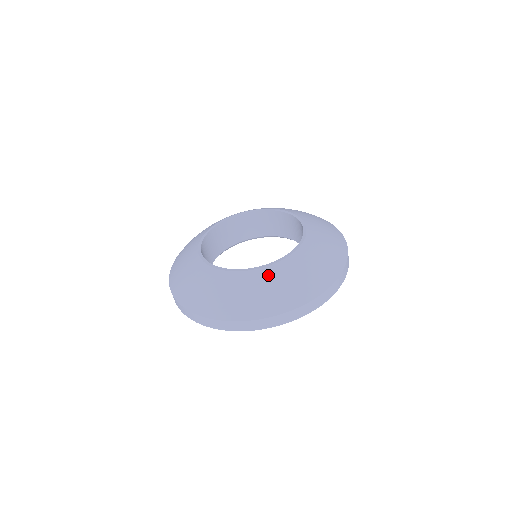
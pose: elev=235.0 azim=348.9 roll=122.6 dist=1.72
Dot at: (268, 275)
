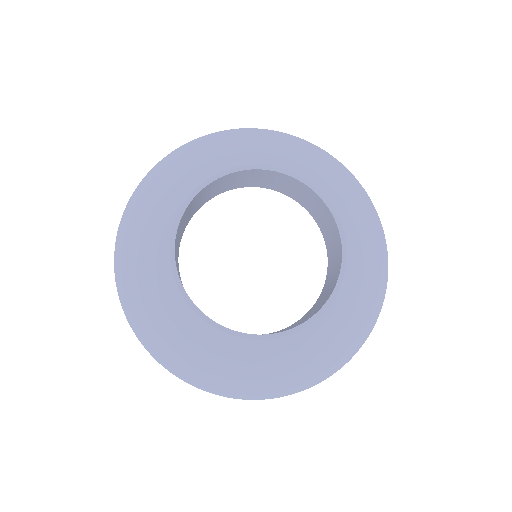
Dot at: (354, 282)
